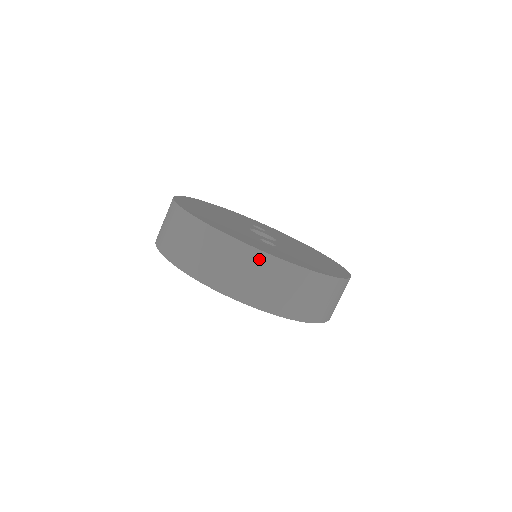
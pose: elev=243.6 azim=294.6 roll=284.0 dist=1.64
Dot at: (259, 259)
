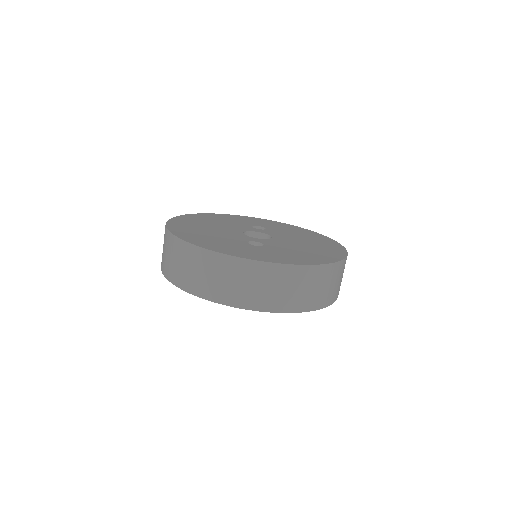
Dot at: (237, 265)
